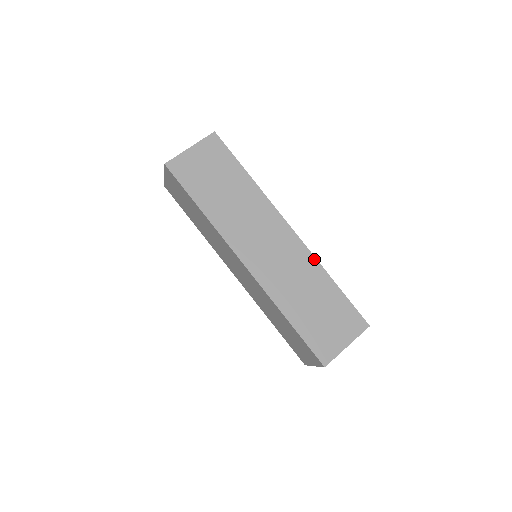
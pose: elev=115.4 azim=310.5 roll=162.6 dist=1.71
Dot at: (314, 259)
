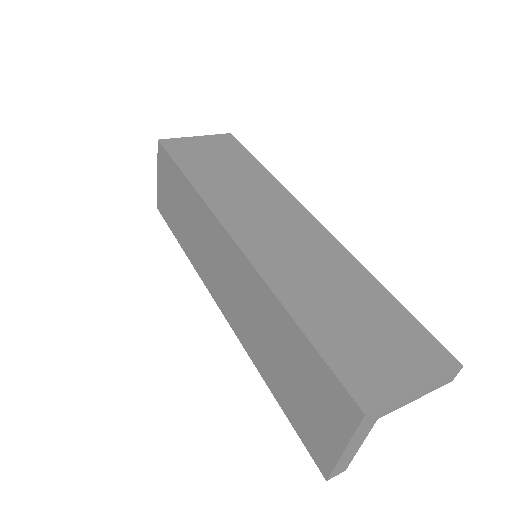
Dot at: (349, 255)
